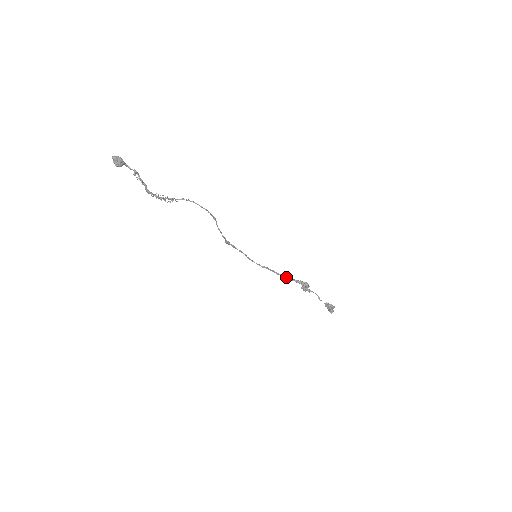
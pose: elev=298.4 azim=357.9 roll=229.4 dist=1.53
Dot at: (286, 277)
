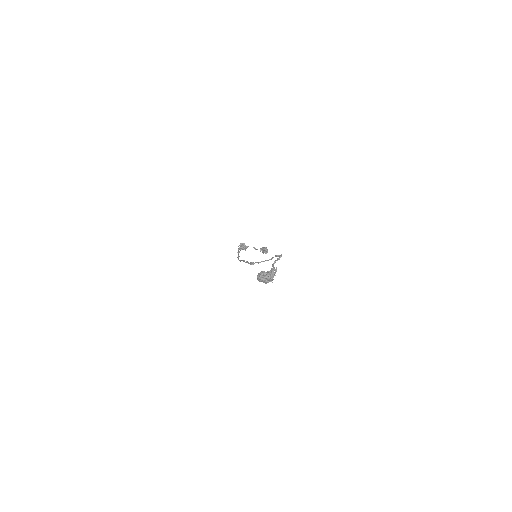
Dot at: (239, 251)
